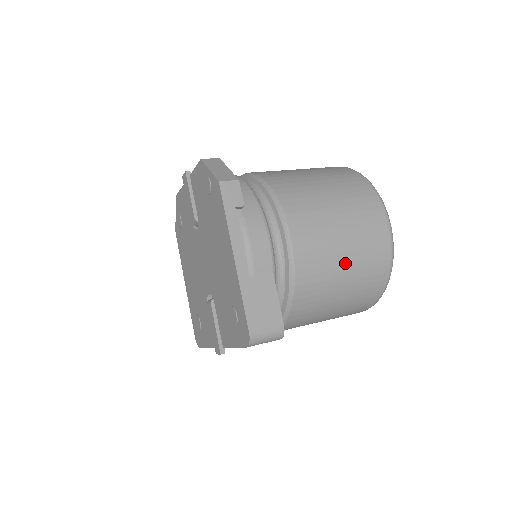
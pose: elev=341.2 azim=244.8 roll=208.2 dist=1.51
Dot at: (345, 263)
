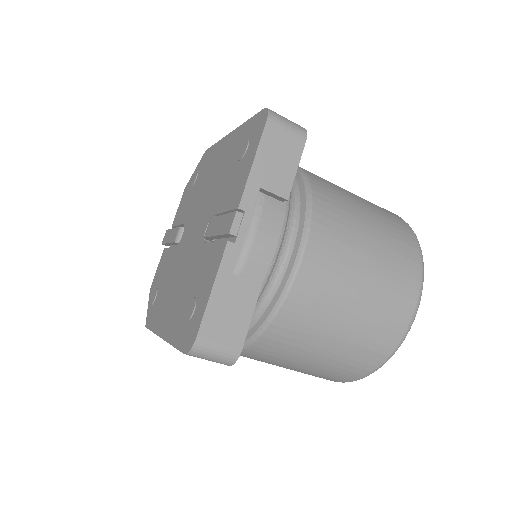
Dot at: occluded
